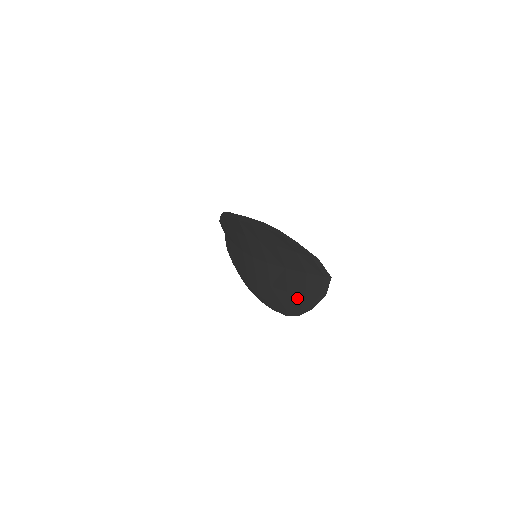
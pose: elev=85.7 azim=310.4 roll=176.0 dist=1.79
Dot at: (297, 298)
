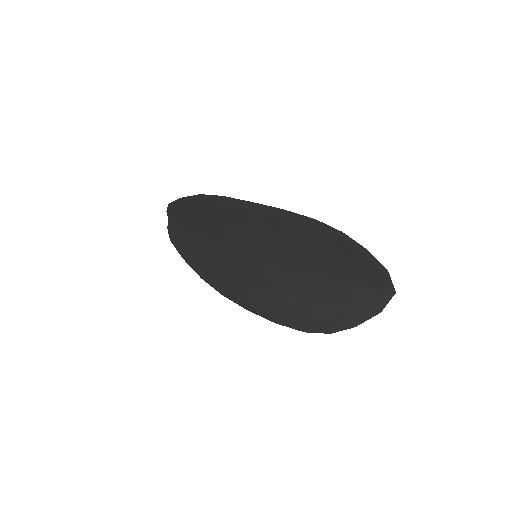
Dot at: (331, 313)
